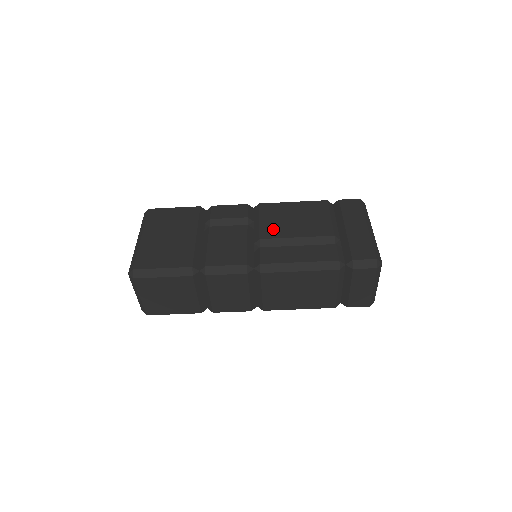
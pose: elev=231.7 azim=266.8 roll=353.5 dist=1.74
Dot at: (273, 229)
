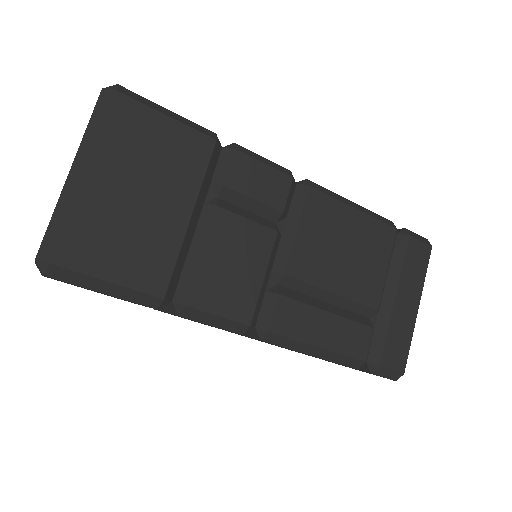
Dot at: (310, 260)
